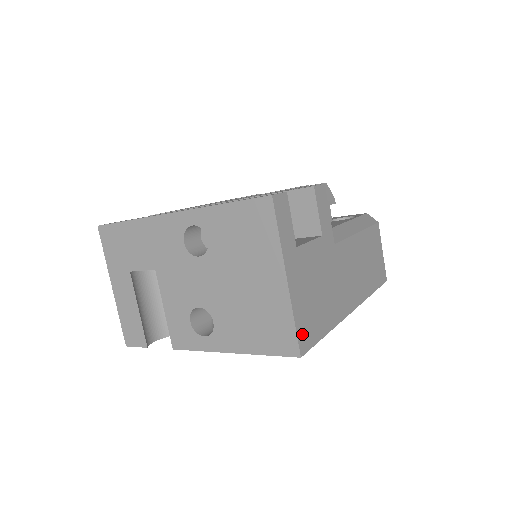
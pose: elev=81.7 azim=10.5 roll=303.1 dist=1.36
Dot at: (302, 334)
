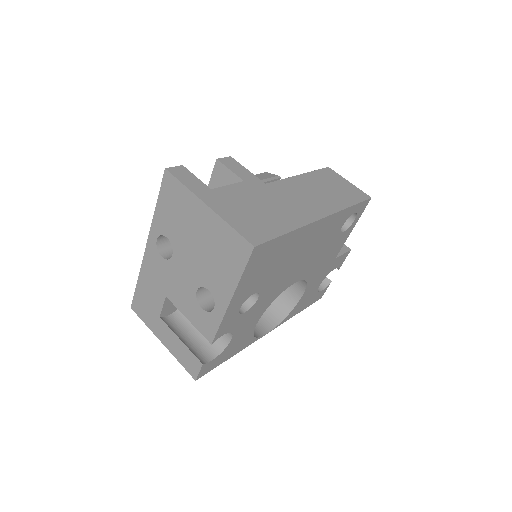
Dot at: (248, 234)
